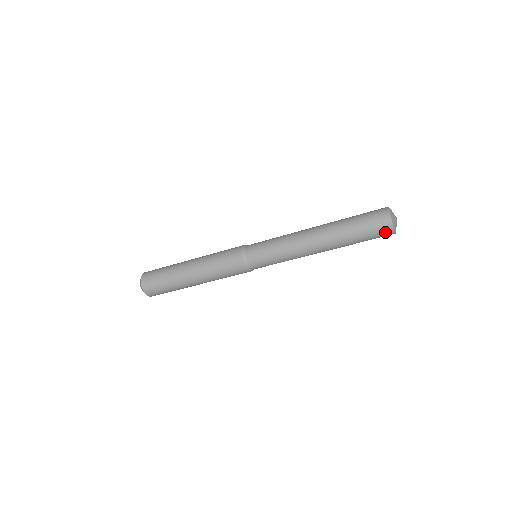
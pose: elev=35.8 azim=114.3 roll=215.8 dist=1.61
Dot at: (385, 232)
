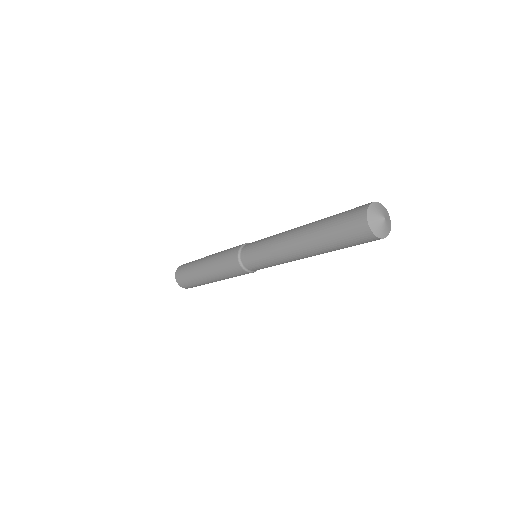
Dot at: occluded
